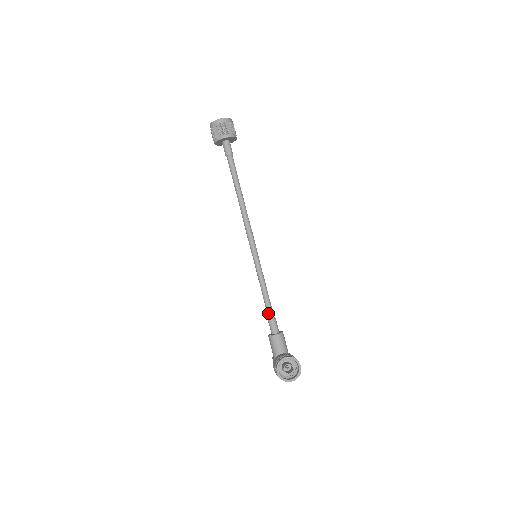
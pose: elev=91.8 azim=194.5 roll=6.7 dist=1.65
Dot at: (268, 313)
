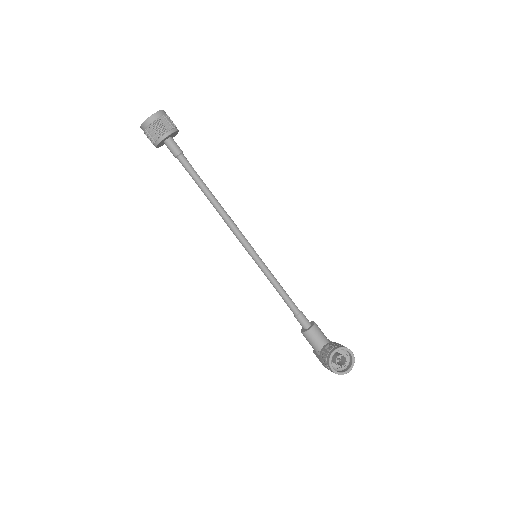
Dot at: (292, 310)
